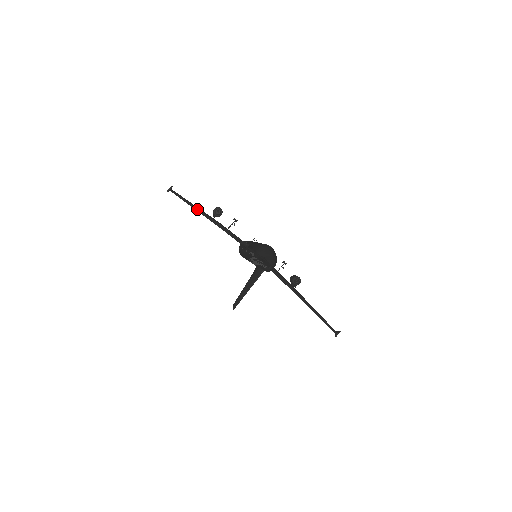
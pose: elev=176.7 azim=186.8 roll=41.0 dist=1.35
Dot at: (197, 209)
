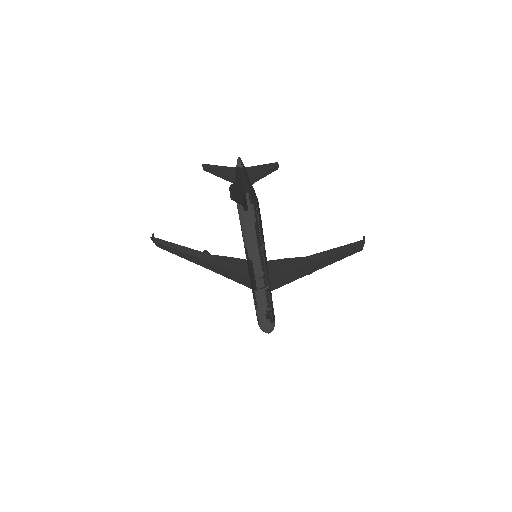
Dot at: (184, 248)
